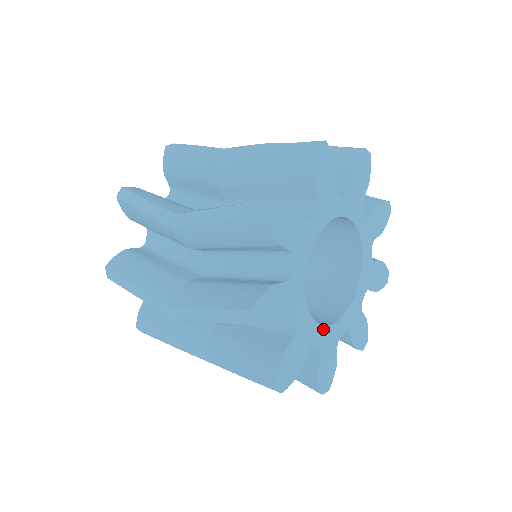
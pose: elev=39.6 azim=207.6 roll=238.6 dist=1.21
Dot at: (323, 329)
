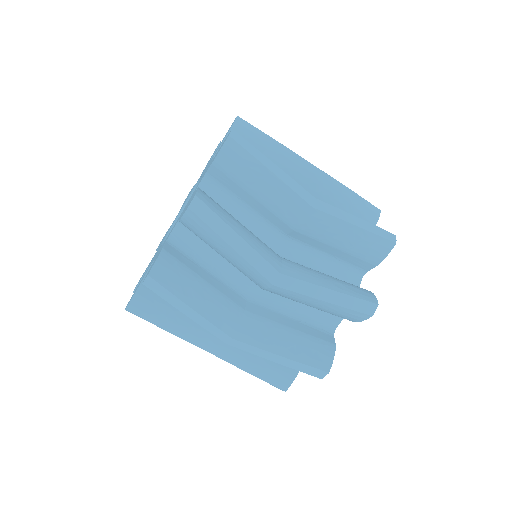
Dot at: occluded
